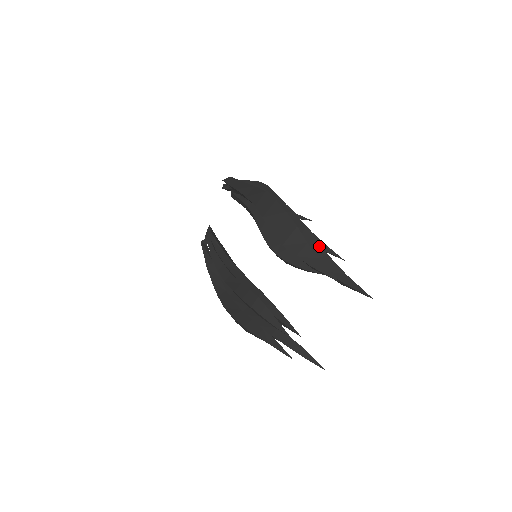
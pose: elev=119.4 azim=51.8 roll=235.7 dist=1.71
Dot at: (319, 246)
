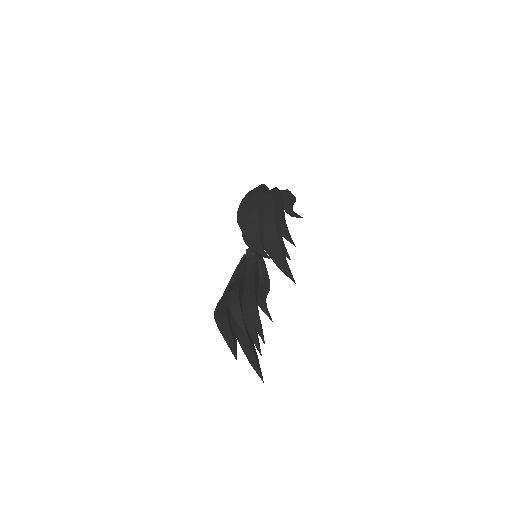
Dot at: (274, 228)
